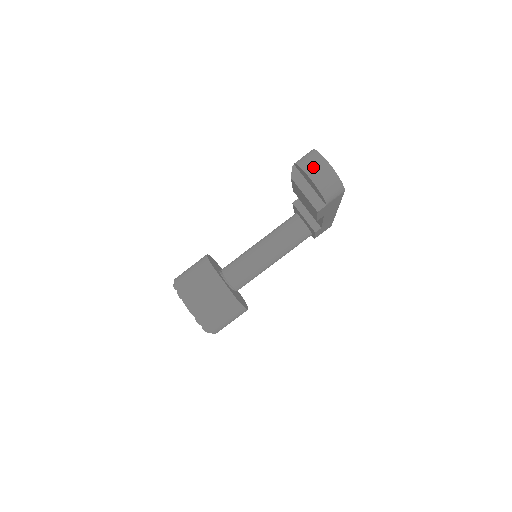
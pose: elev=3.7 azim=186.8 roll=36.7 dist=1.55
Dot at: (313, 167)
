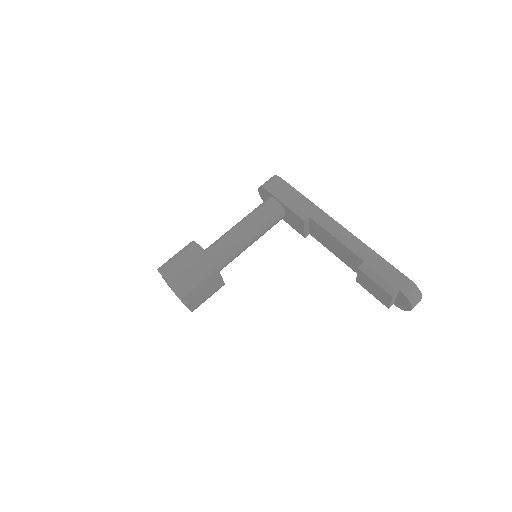
Dot at: (416, 303)
